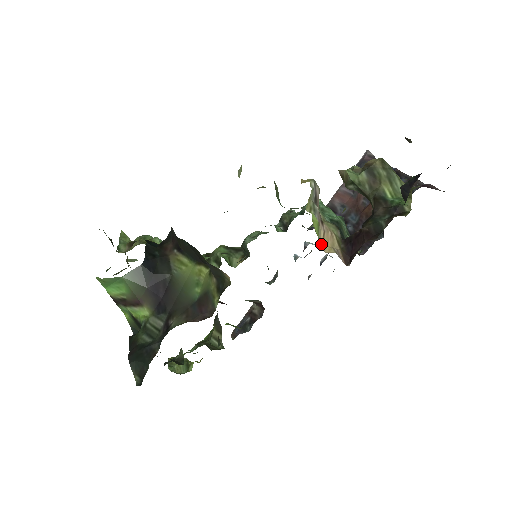
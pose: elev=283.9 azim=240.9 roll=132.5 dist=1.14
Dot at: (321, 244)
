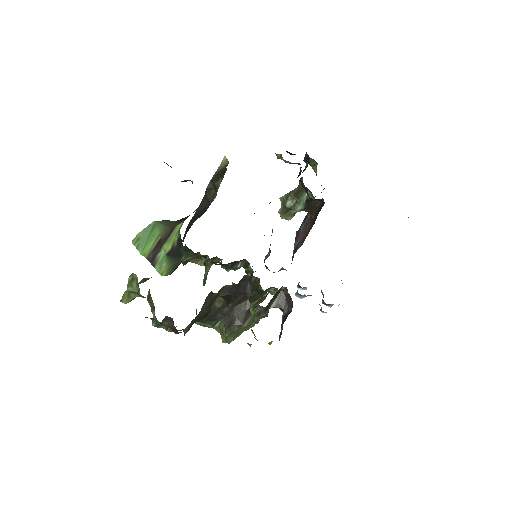
Dot at: occluded
